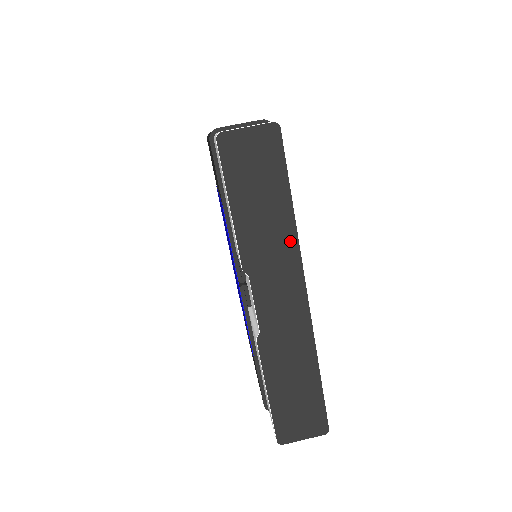
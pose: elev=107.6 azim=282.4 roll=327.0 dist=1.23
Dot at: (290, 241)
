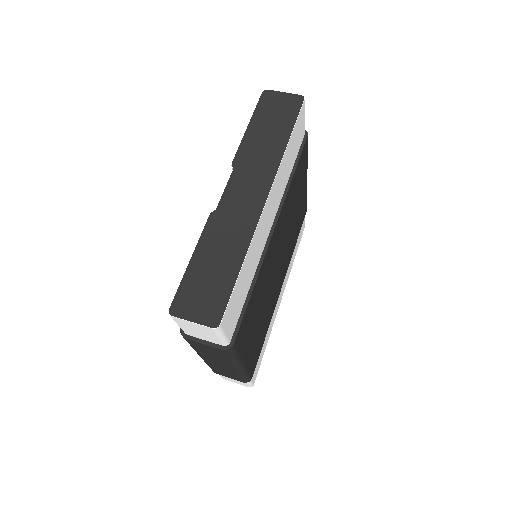
Dot at: (275, 160)
